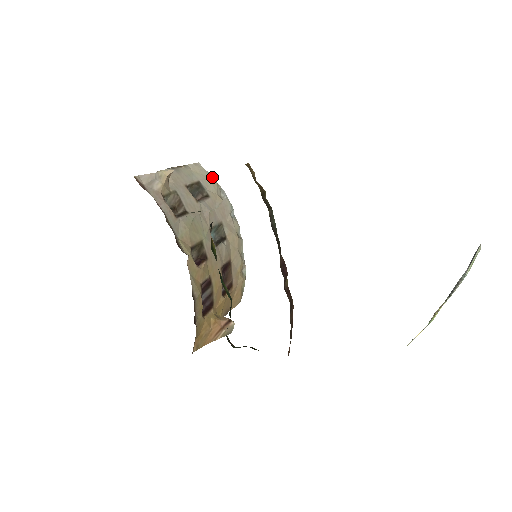
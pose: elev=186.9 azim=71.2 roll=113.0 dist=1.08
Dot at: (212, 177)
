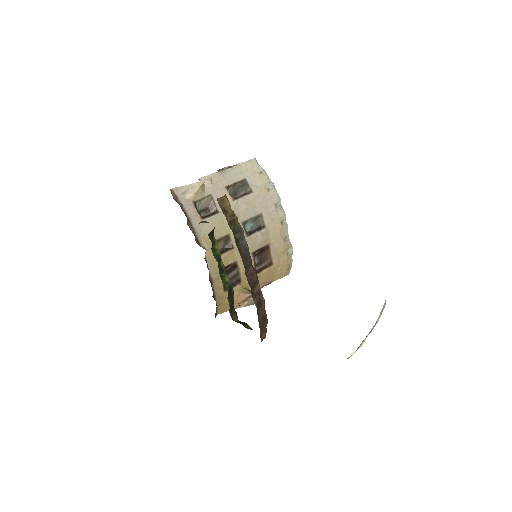
Dot at: (264, 171)
